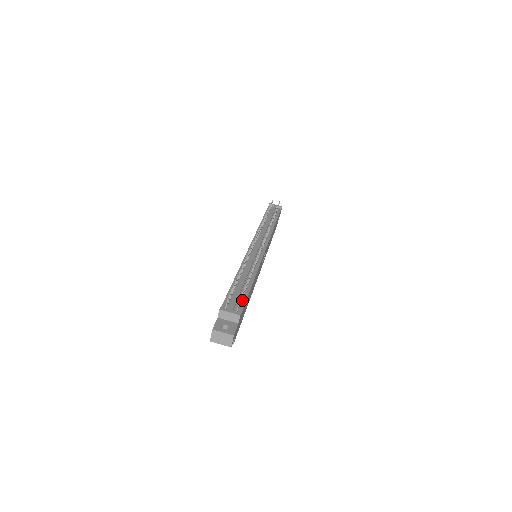
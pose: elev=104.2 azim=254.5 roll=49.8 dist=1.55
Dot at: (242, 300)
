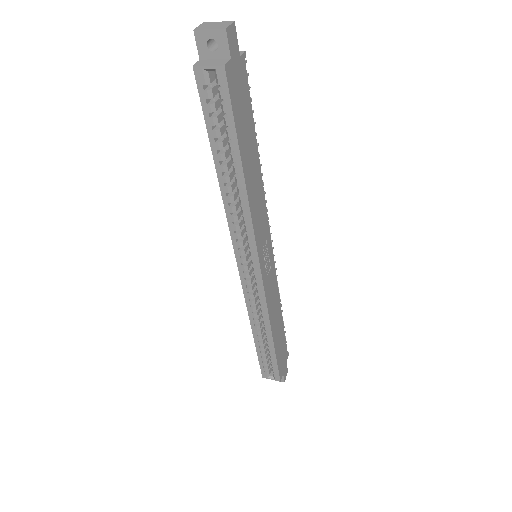
Dot at: occluded
